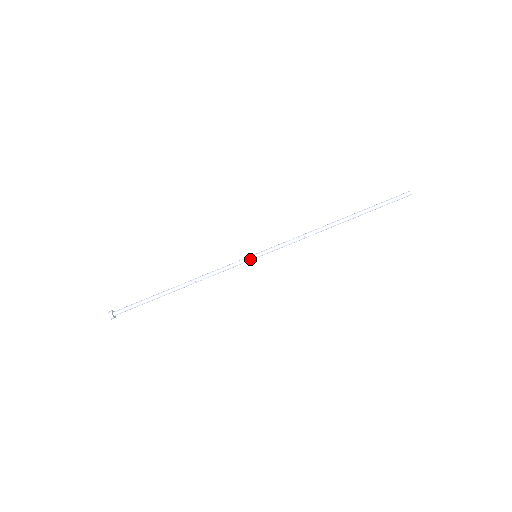
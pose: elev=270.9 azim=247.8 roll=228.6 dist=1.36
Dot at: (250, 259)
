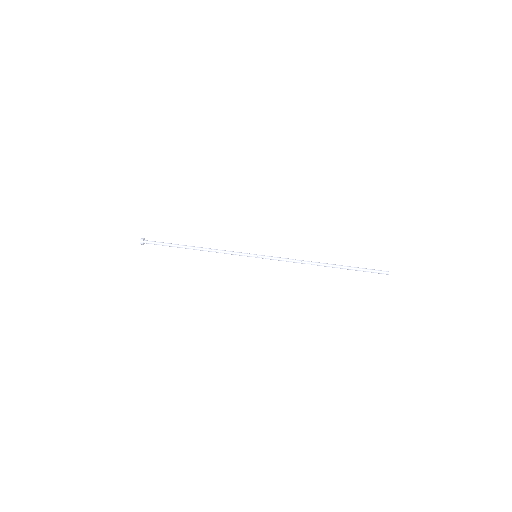
Dot at: (251, 254)
